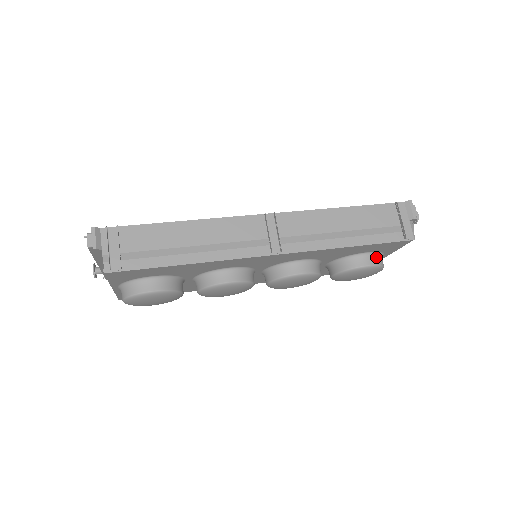
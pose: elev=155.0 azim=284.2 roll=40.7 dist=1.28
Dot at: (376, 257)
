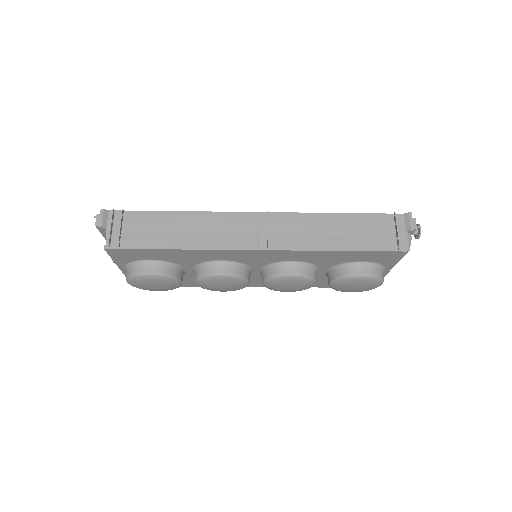
Dot at: (373, 268)
